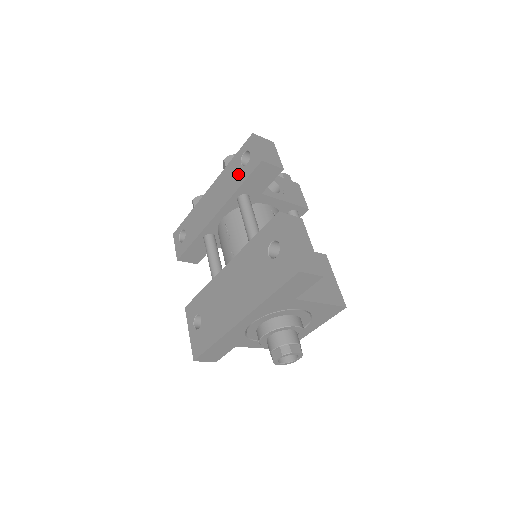
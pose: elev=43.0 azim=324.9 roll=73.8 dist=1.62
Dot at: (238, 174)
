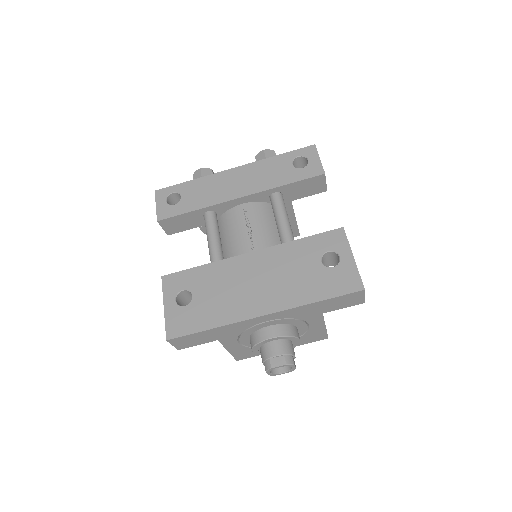
Dot at: (287, 172)
